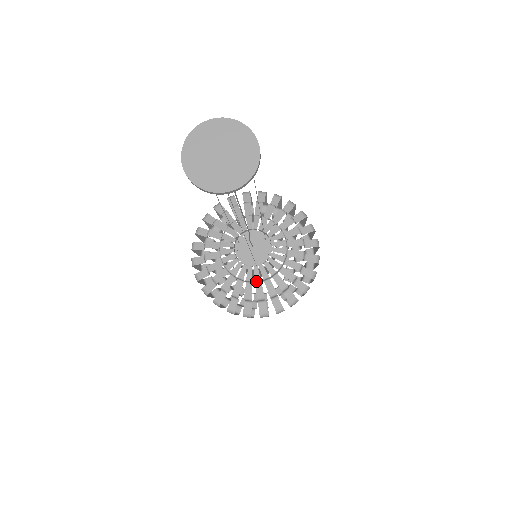
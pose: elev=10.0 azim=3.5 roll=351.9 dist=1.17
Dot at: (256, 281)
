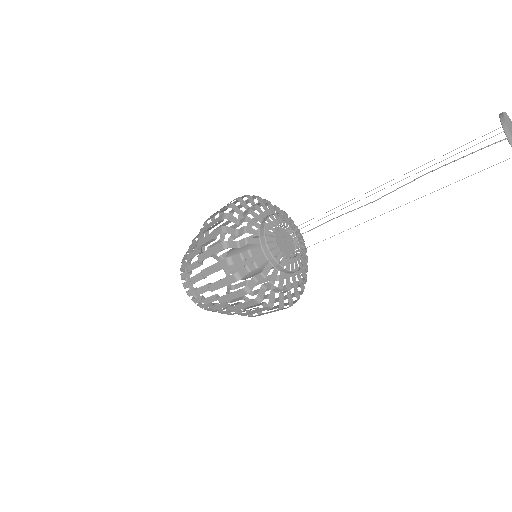
Dot at: occluded
